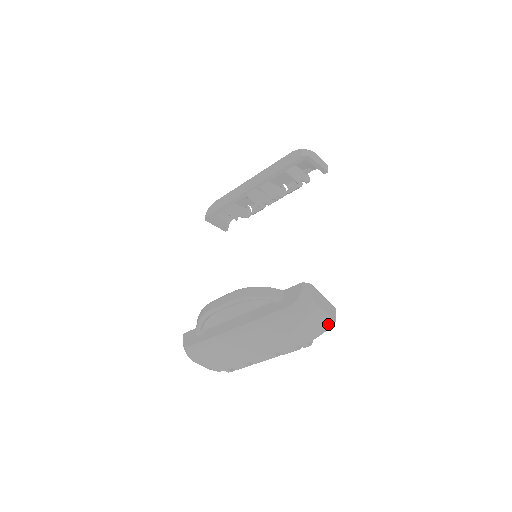
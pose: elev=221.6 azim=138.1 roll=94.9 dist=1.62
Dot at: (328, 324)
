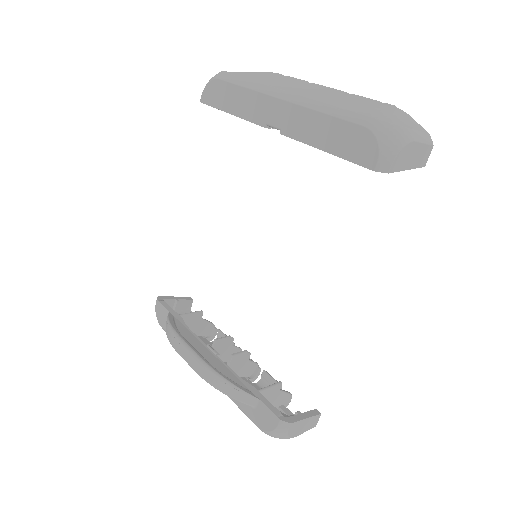
Dot at: occluded
